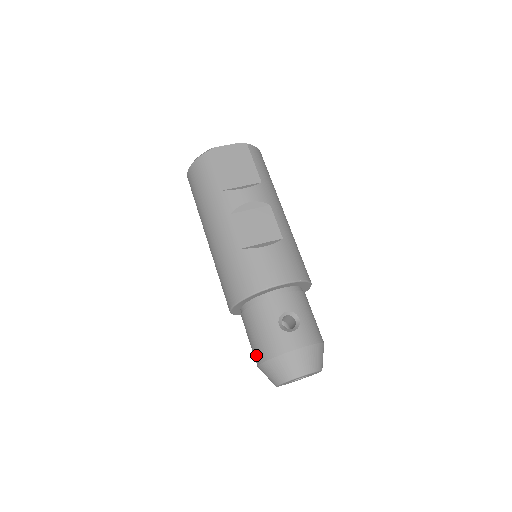
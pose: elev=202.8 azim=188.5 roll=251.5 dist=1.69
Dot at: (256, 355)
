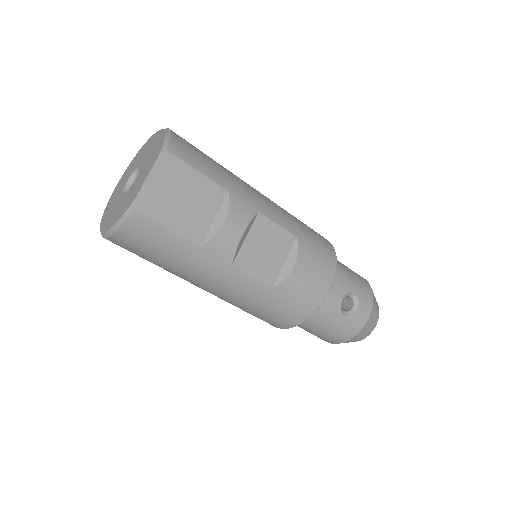
Dot at: (325, 340)
